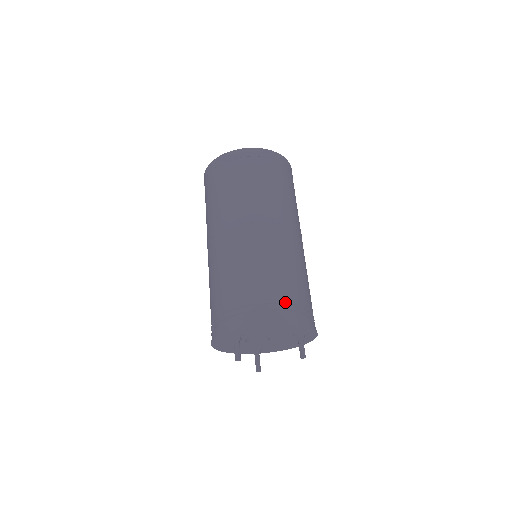
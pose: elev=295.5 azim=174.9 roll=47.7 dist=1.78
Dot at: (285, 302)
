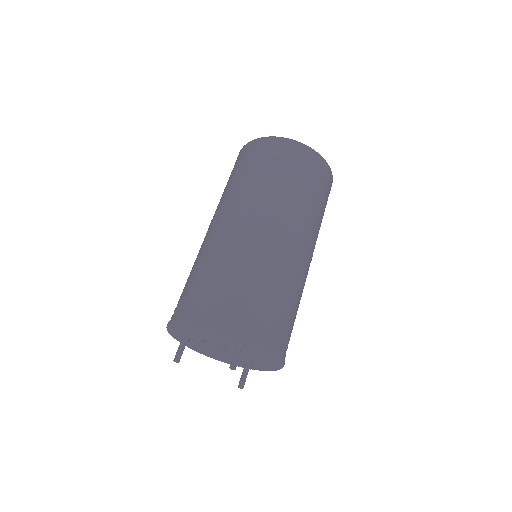
Dot at: (206, 297)
